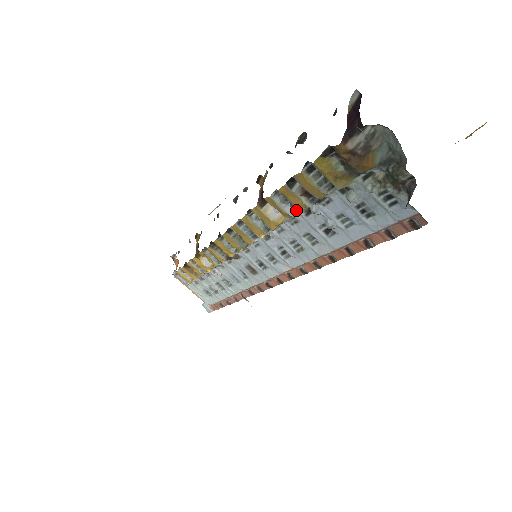
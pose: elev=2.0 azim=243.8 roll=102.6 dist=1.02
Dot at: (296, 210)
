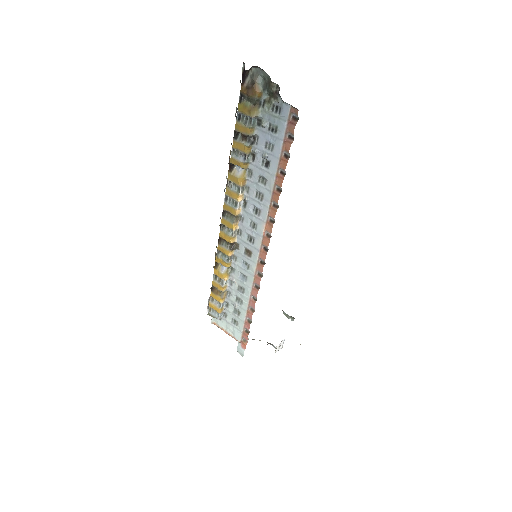
Dot at: (245, 157)
